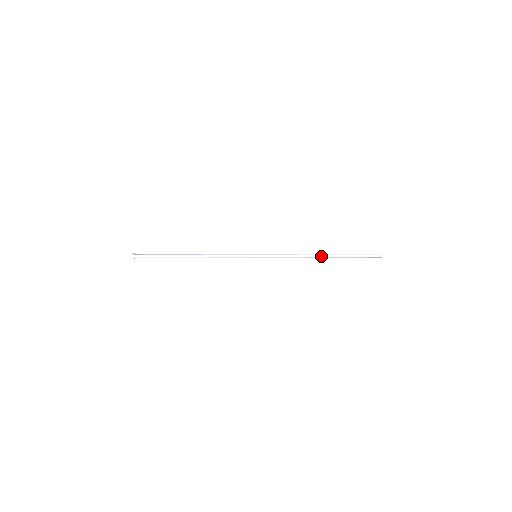
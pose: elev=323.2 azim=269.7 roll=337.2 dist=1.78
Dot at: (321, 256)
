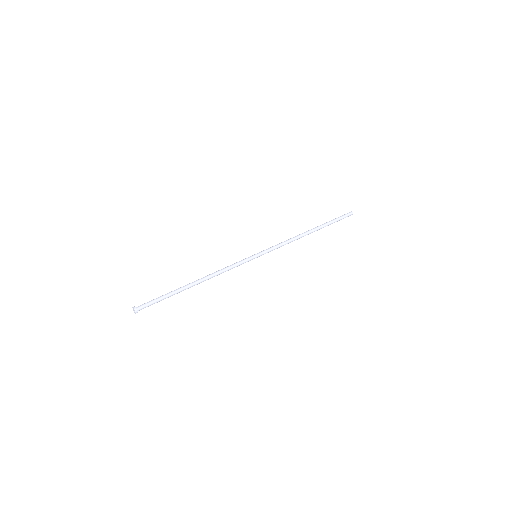
Dot at: occluded
